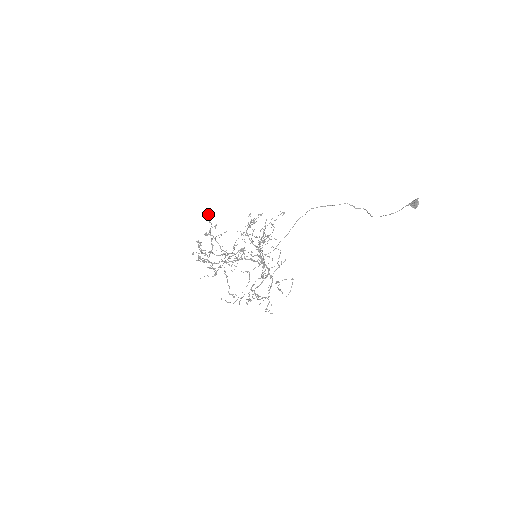
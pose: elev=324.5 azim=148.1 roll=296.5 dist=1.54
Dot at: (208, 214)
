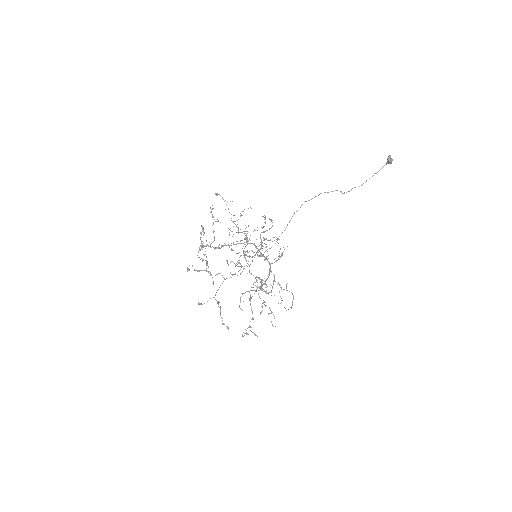
Dot at: (212, 208)
